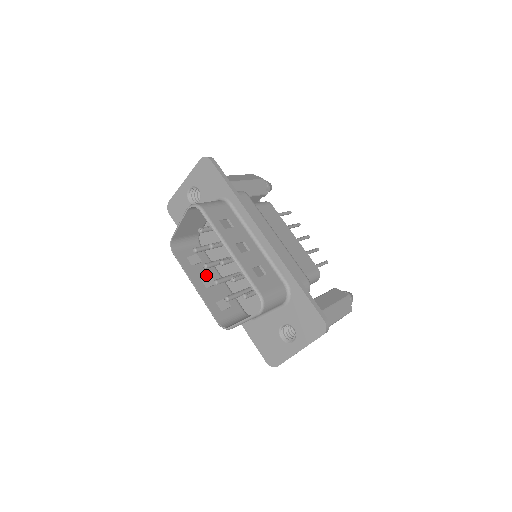
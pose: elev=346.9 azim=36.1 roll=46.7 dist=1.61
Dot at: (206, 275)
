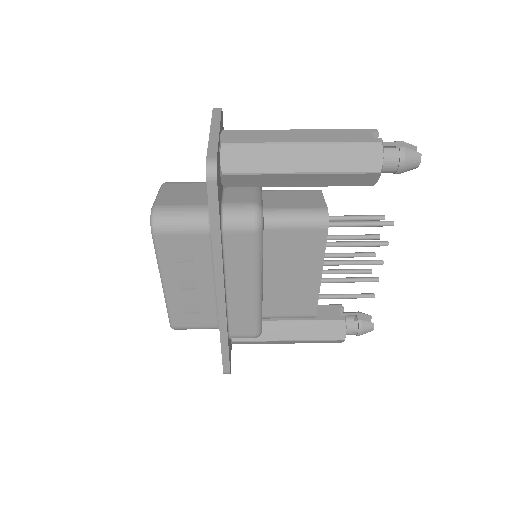
Dot at: occluded
